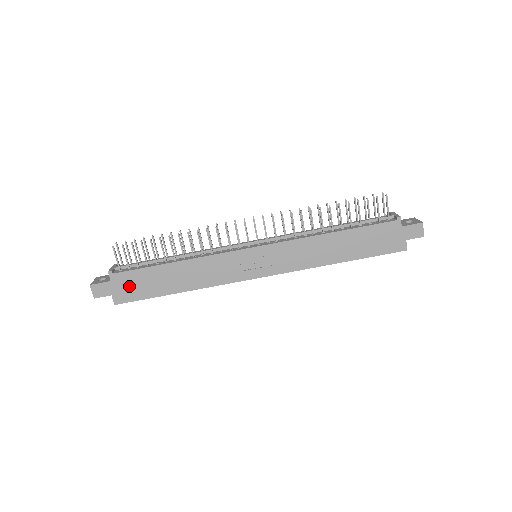
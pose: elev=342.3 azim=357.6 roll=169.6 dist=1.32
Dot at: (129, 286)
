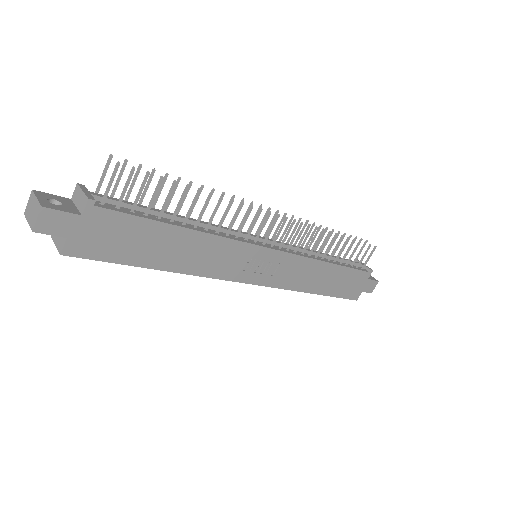
Dot at: (104, 235)
